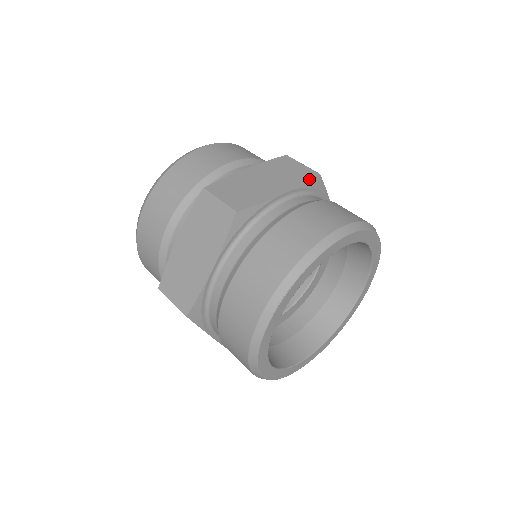
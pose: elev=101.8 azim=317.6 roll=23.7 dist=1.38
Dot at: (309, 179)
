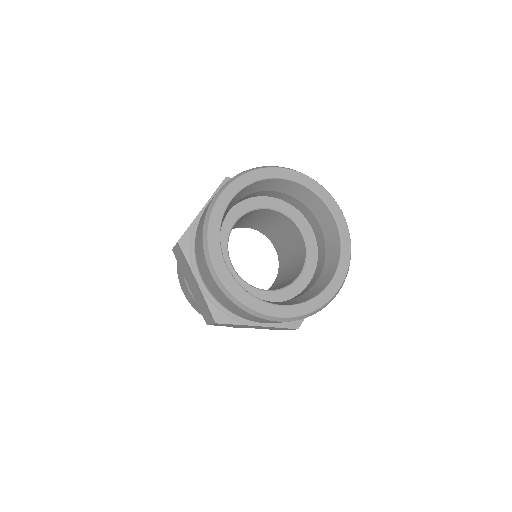
Dot at: (219, 186)
